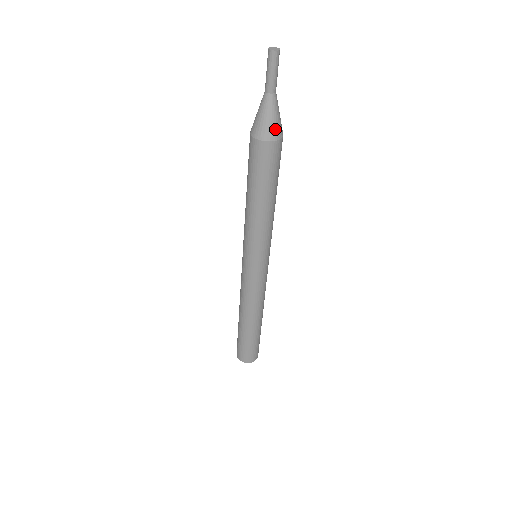
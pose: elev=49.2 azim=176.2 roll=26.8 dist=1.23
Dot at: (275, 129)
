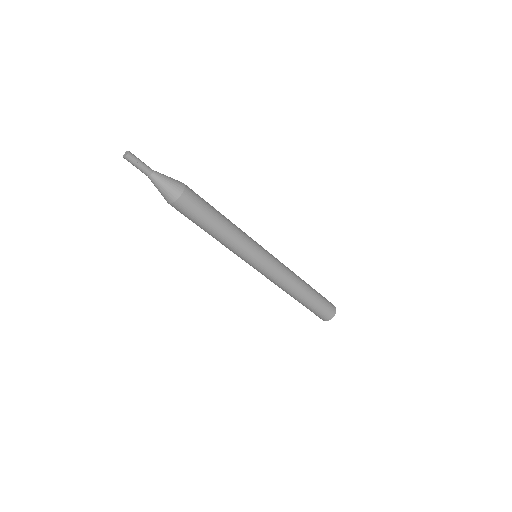
Dot at: (173, 191)
